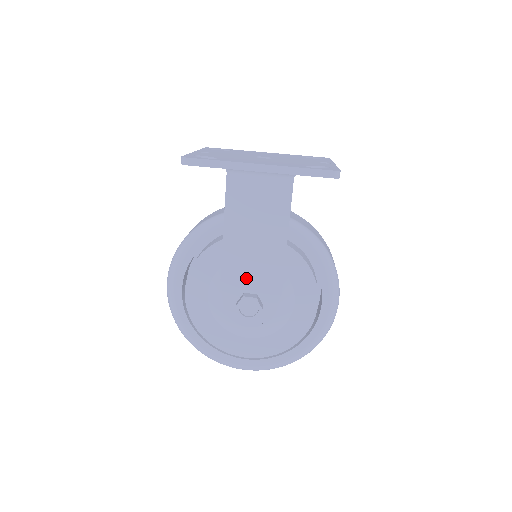
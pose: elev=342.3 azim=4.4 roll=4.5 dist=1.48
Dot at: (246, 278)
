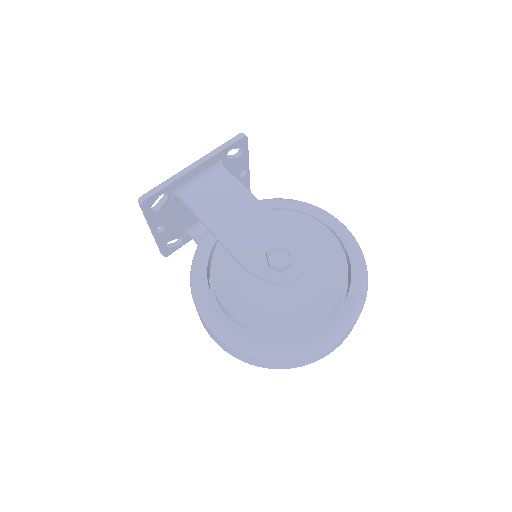
Dot at: (257, 246)
